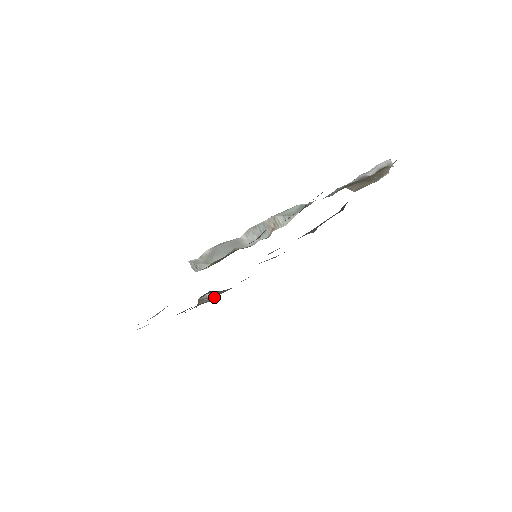
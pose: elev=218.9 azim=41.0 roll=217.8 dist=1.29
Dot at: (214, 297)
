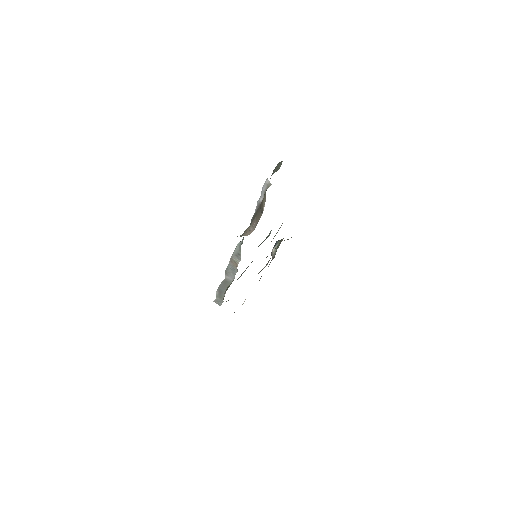
Dot at: occluded
